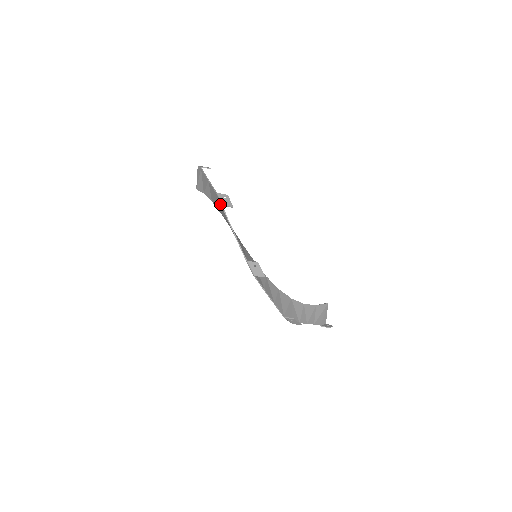
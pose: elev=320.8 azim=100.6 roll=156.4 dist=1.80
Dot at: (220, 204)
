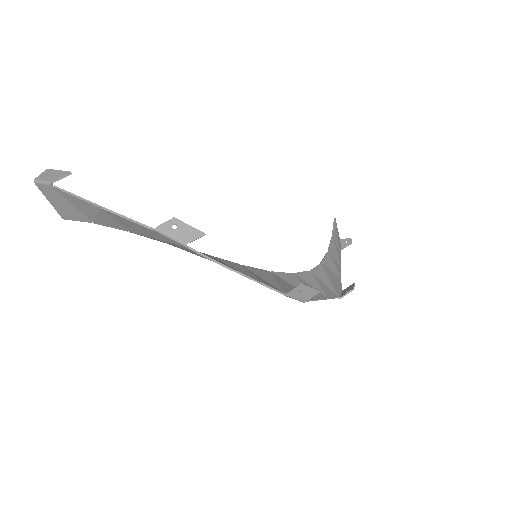
Dot at: (175, 244)
